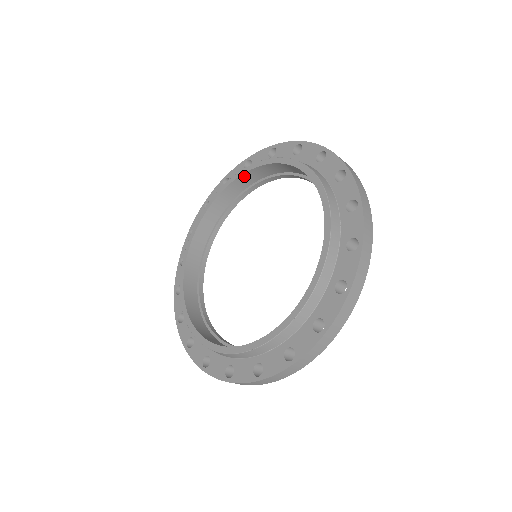
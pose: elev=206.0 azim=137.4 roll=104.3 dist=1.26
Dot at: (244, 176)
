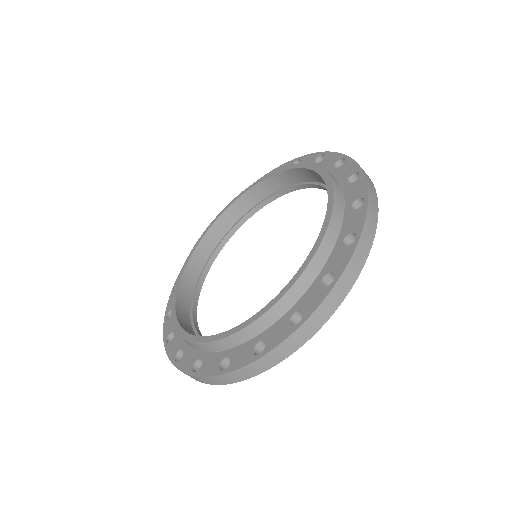
Dot at: (208, 235)
